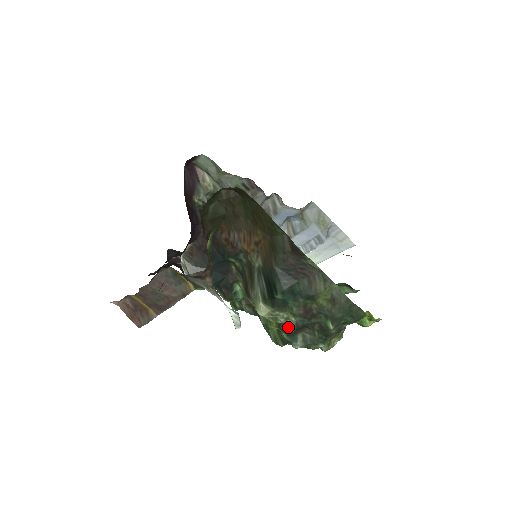
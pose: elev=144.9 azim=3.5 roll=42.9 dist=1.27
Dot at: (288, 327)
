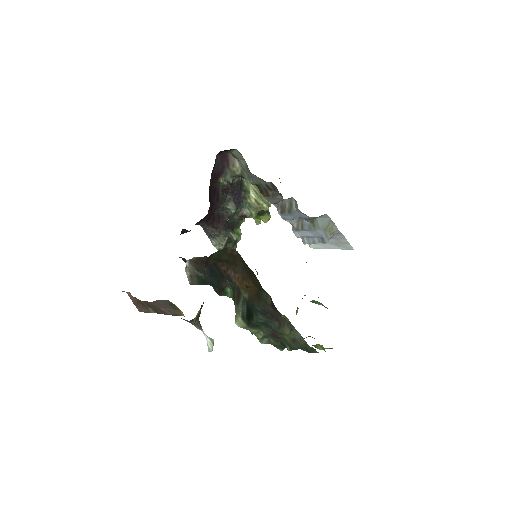
Dot at: occluded
